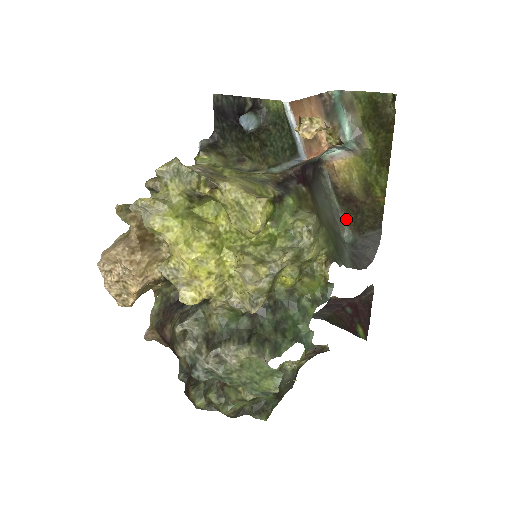
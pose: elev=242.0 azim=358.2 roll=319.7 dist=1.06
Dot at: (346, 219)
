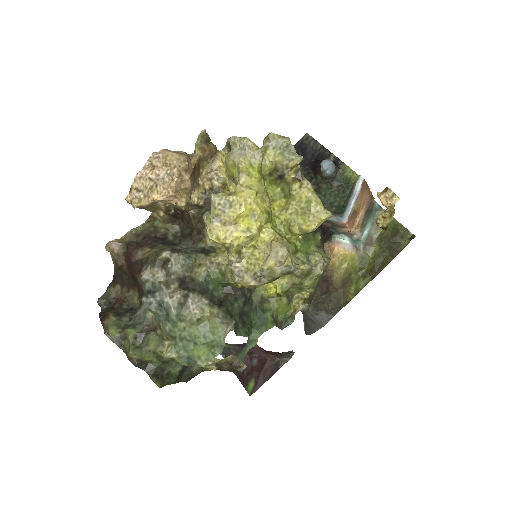
Dot at: occluded
